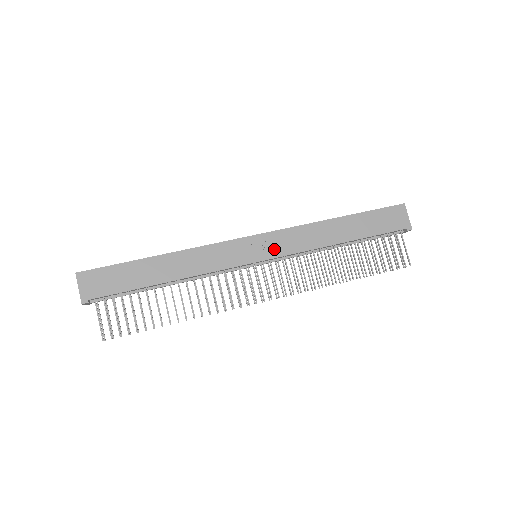
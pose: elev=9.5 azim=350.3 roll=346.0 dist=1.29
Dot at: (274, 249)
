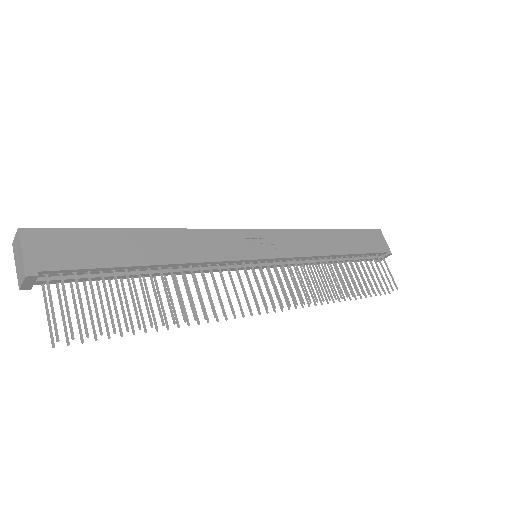
Dot at: (278, 248)
